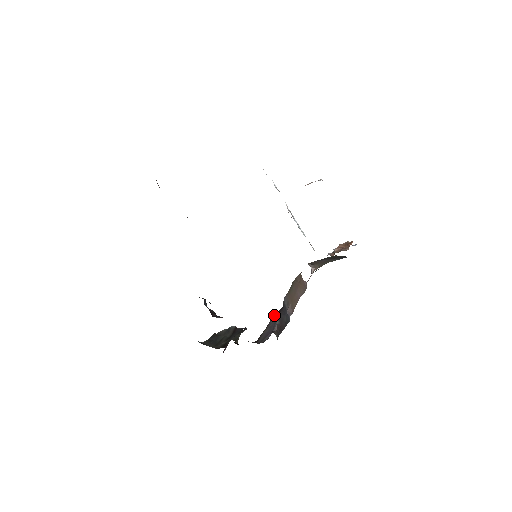
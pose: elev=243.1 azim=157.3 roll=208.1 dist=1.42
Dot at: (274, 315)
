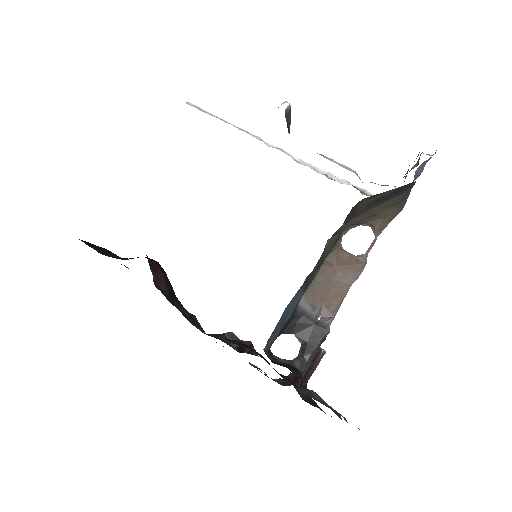
Dot at: (290, 333)
